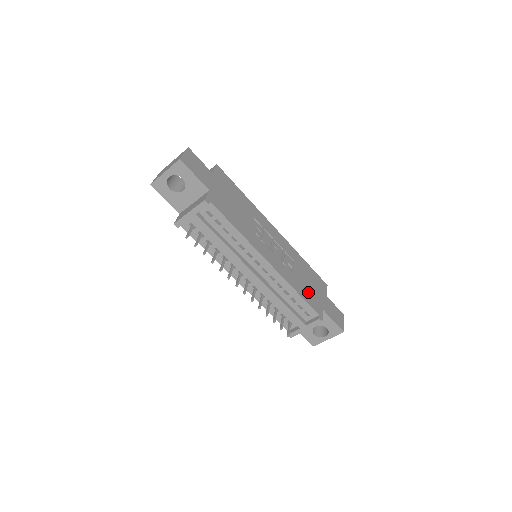
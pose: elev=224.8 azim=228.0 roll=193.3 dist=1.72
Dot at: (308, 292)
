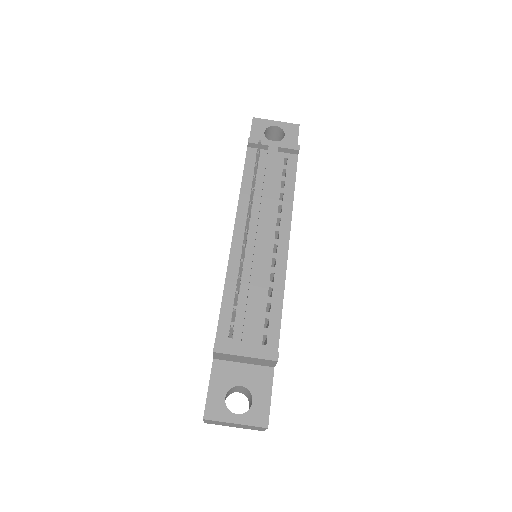
Dot at: occluded
